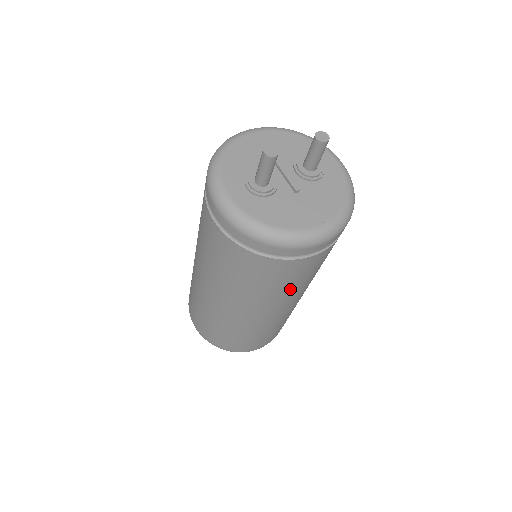
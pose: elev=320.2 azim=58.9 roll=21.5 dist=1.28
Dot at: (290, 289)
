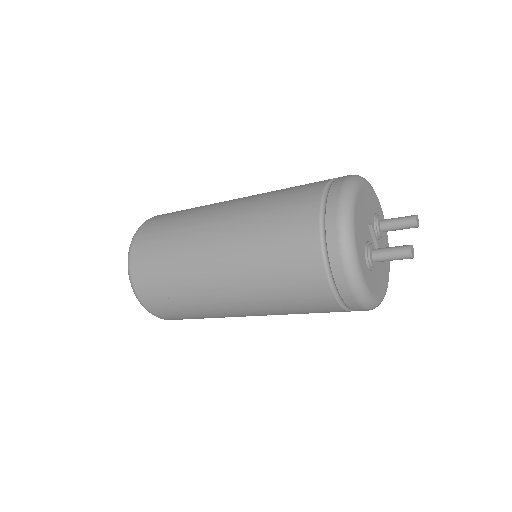
Dot at: occluded
